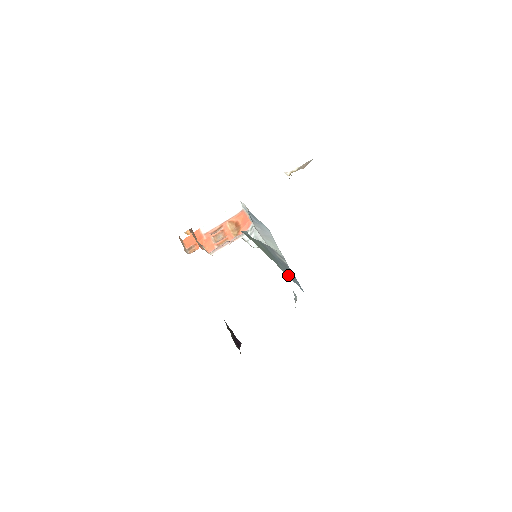
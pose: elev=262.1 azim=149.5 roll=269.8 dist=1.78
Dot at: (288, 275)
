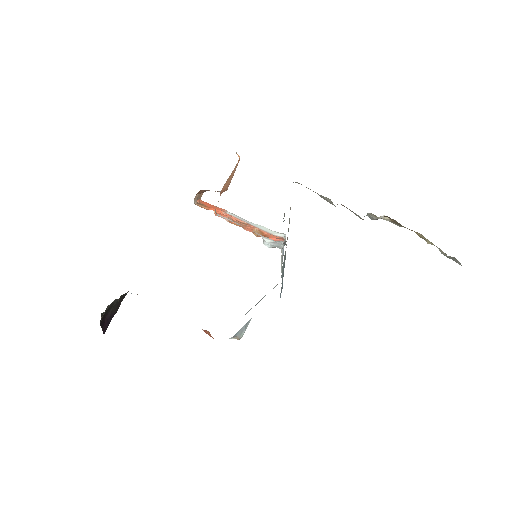
Dot at: (283, 271)
